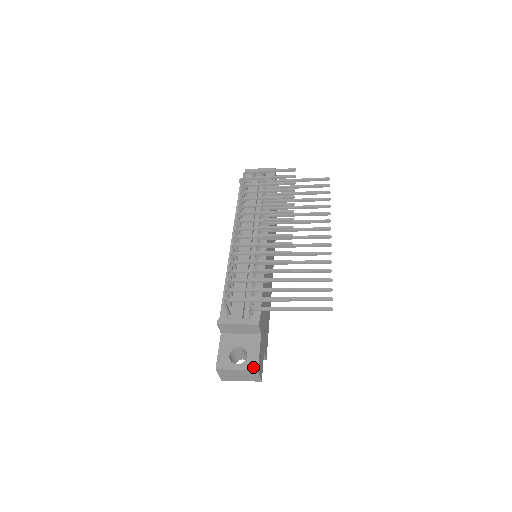
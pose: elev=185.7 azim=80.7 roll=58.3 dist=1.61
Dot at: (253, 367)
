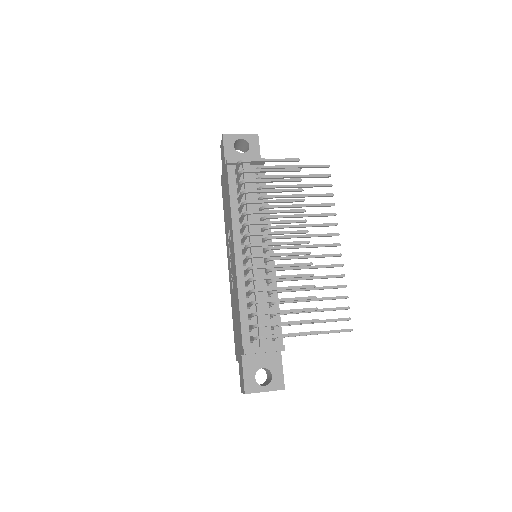
Dot at: (280, 387)
